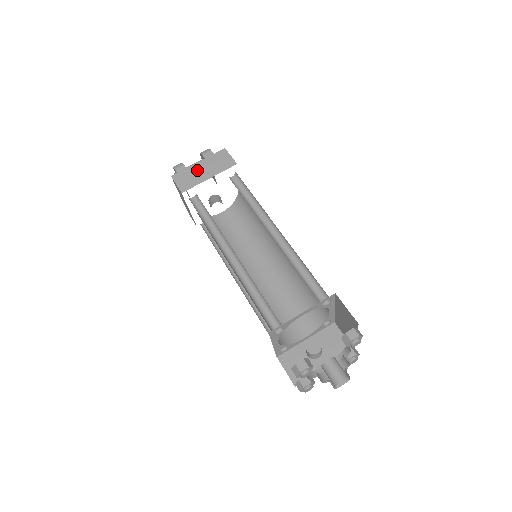
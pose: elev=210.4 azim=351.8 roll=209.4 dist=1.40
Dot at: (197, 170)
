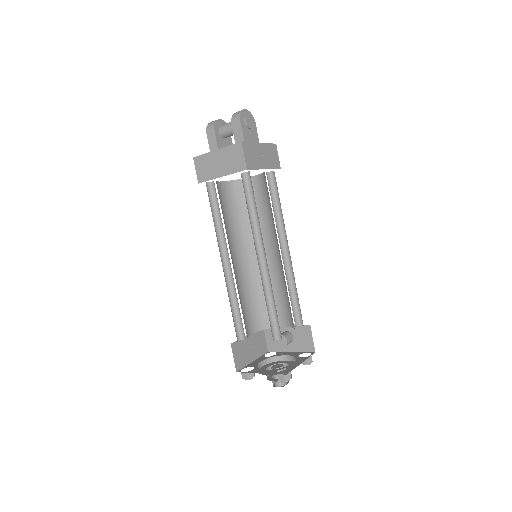
Dot at: (213, 161)
